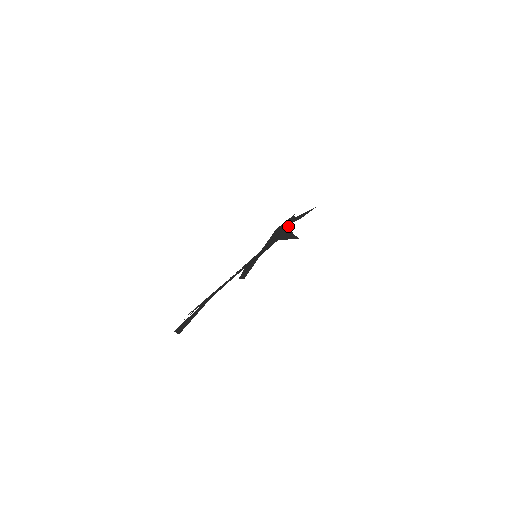
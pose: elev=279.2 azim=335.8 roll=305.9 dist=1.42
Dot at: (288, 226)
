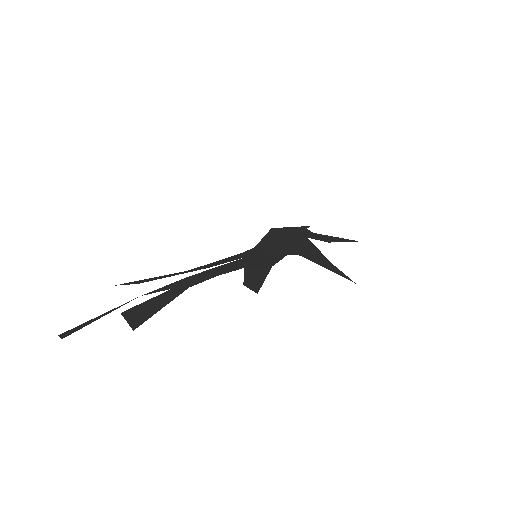
Dot at: (305, 240)
